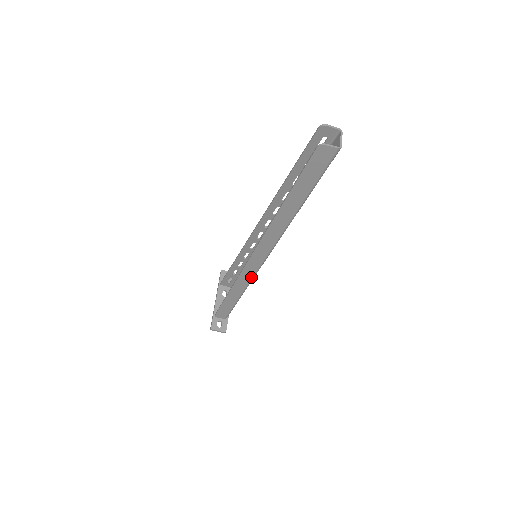
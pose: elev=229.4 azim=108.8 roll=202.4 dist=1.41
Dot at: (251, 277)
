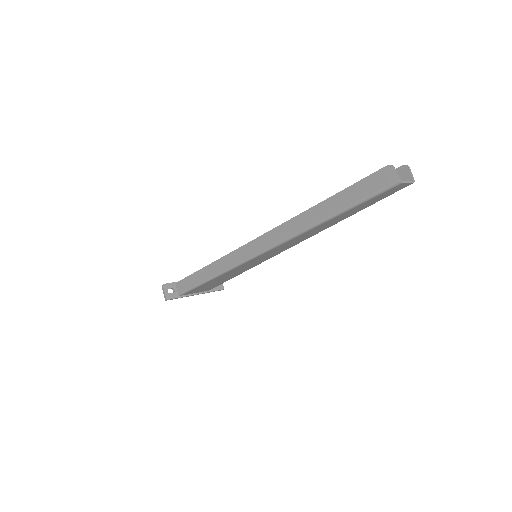
Dot at: (235, 263)
